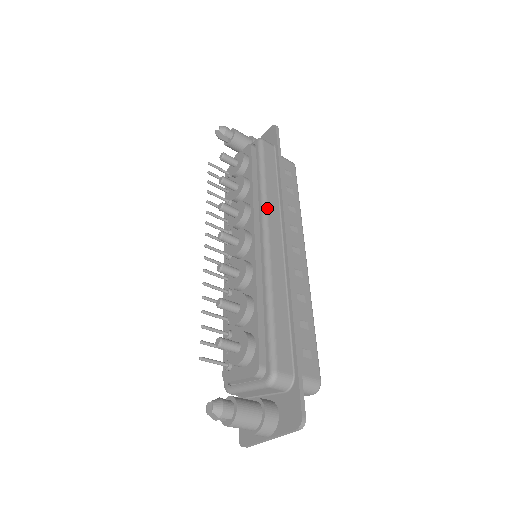
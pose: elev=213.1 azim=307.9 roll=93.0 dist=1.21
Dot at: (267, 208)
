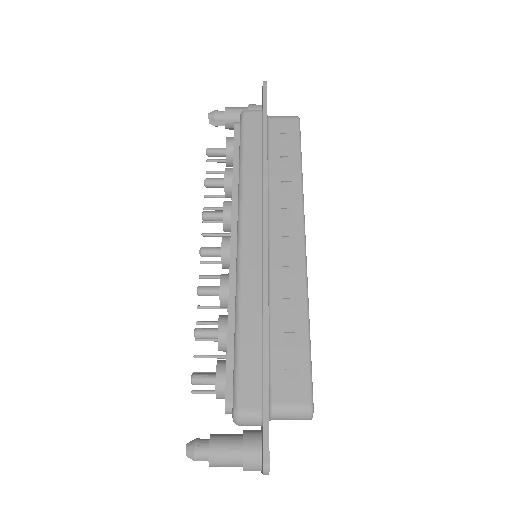
Dot at: (242, 203)
